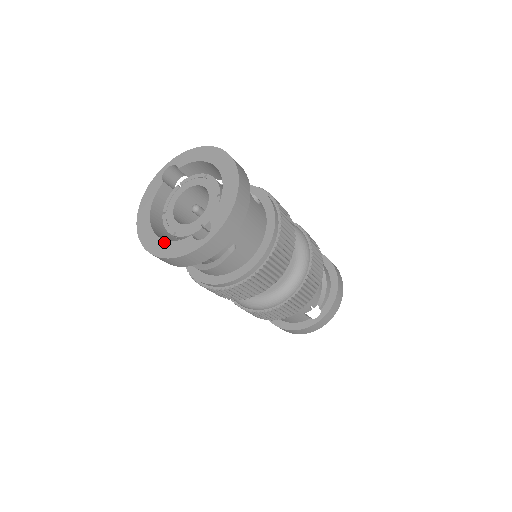
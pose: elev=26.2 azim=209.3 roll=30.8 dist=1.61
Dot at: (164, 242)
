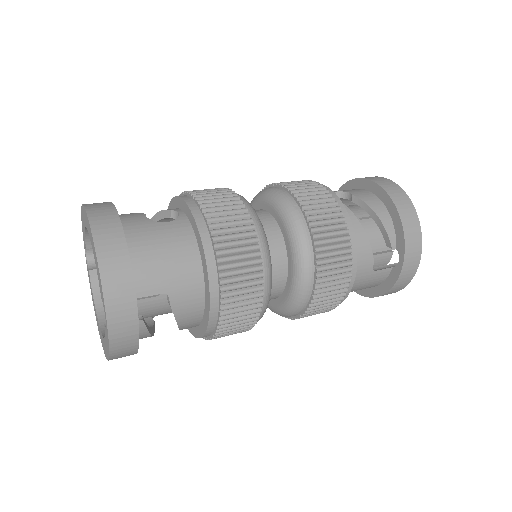
Dot at: (104, 341)
